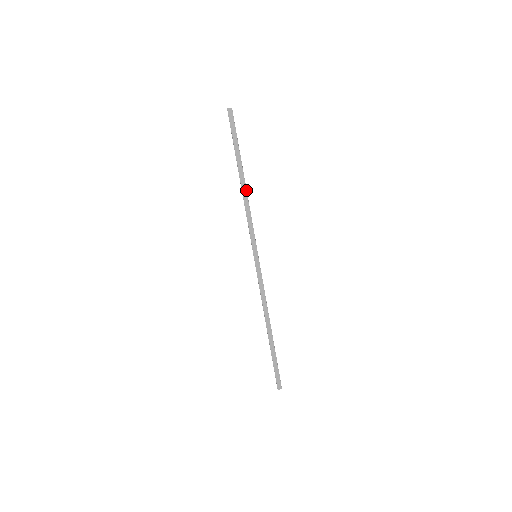
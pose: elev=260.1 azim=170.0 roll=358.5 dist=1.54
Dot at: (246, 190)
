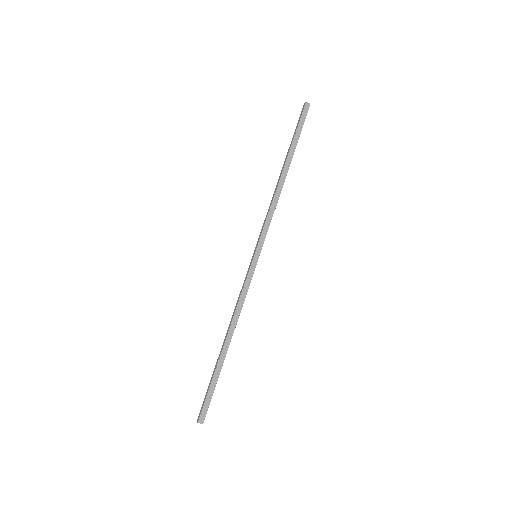
Dot at: occluded
